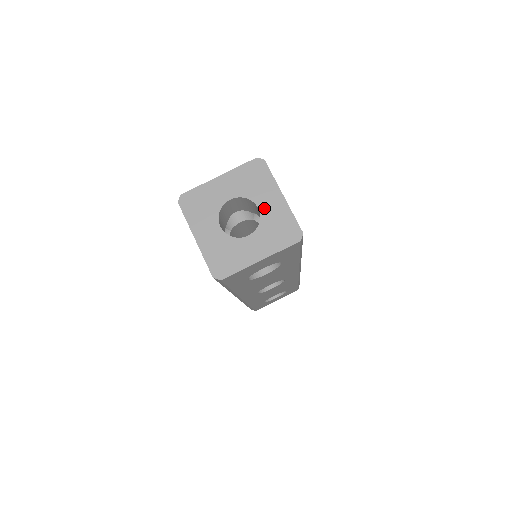
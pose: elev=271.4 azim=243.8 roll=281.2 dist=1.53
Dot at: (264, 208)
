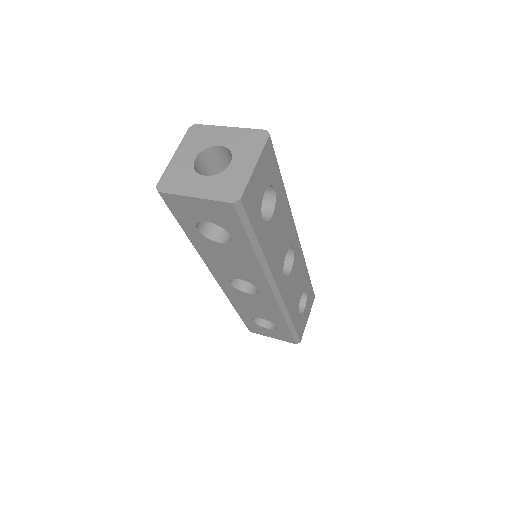
Dot at: (224, 142)
